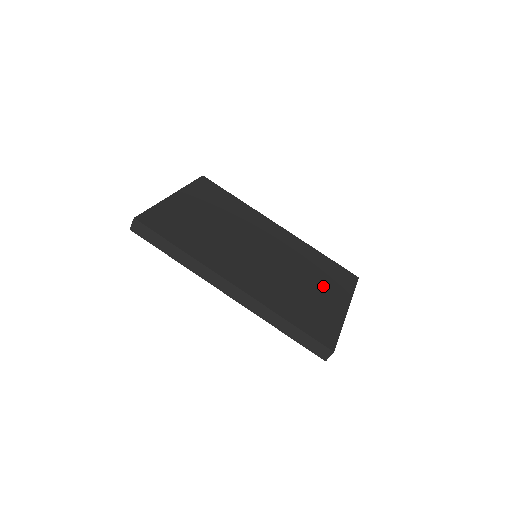
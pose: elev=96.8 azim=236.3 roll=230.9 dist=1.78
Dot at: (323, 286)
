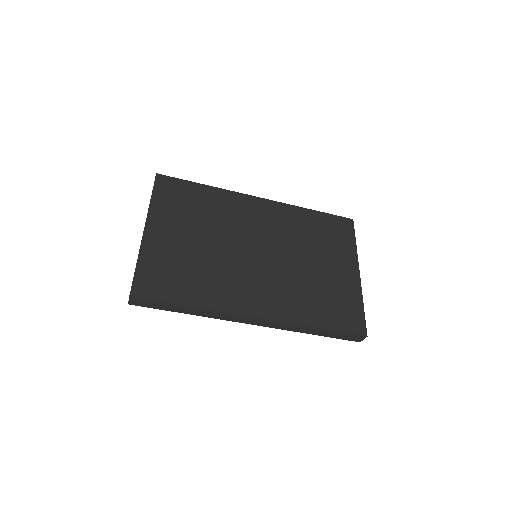
Dot at: (329, 257)
